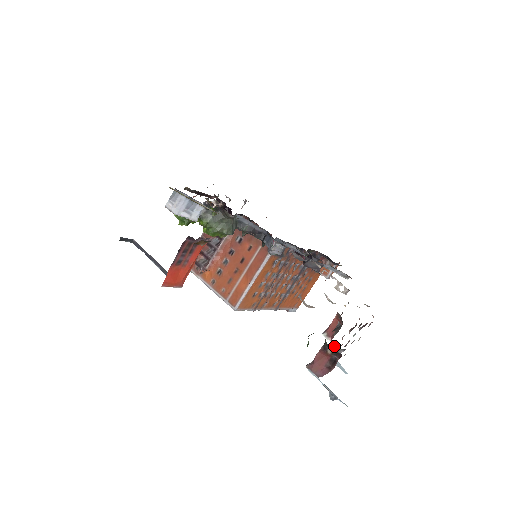
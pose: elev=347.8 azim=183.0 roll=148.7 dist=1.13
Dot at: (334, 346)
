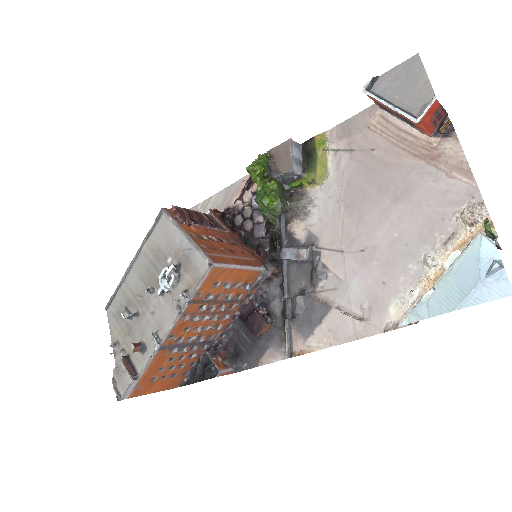
Dot at: occluded
